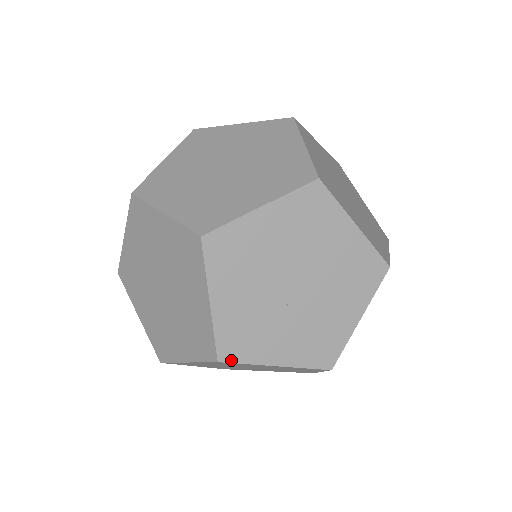
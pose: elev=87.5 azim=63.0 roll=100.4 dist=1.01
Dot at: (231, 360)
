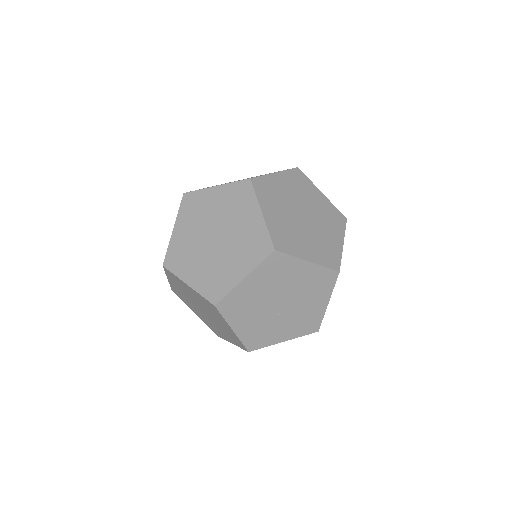
Dot at: (256, 349)
